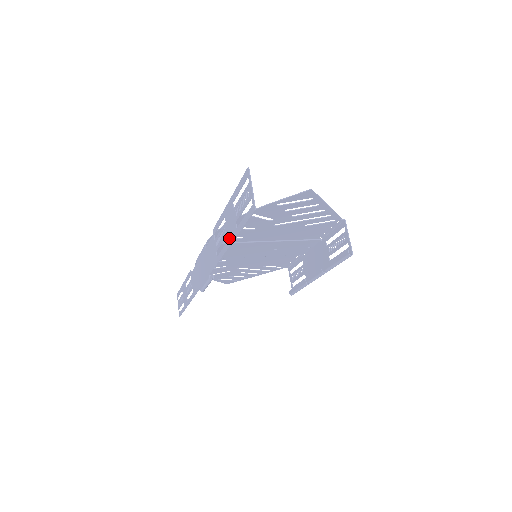
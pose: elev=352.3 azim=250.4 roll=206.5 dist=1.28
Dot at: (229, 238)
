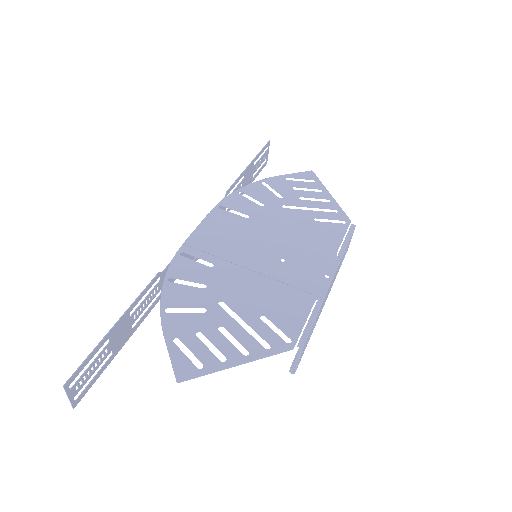
Dot at: (128, 333)
